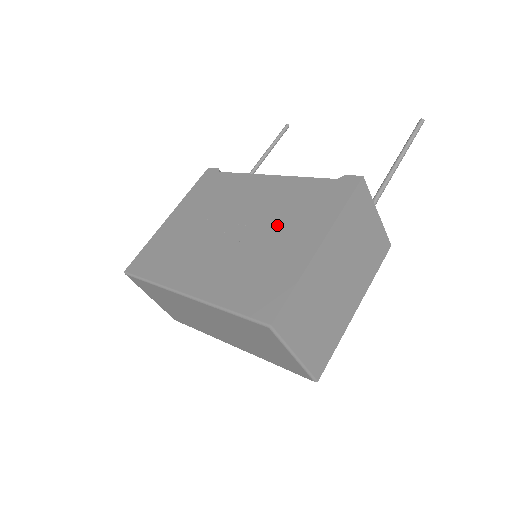
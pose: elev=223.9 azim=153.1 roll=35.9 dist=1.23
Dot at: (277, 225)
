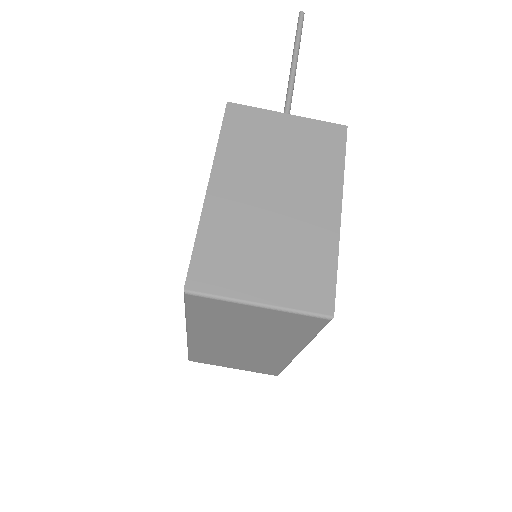
Dot at: occluded
